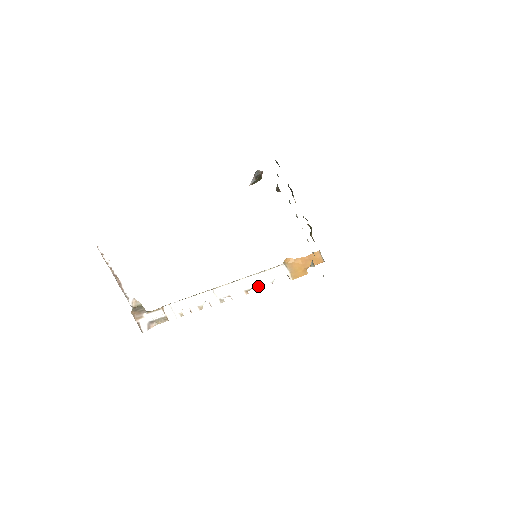
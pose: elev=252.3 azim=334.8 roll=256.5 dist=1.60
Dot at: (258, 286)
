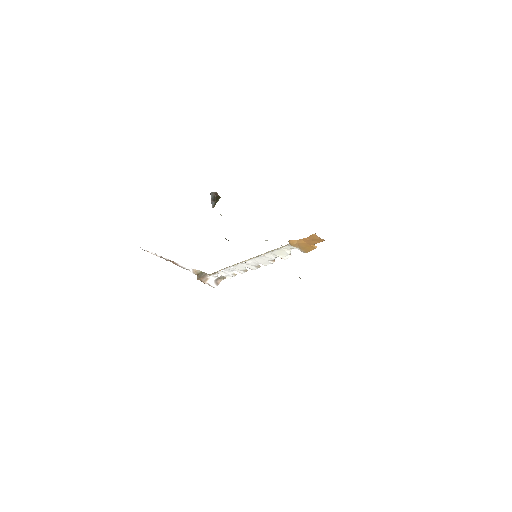
Dot at: occluded
